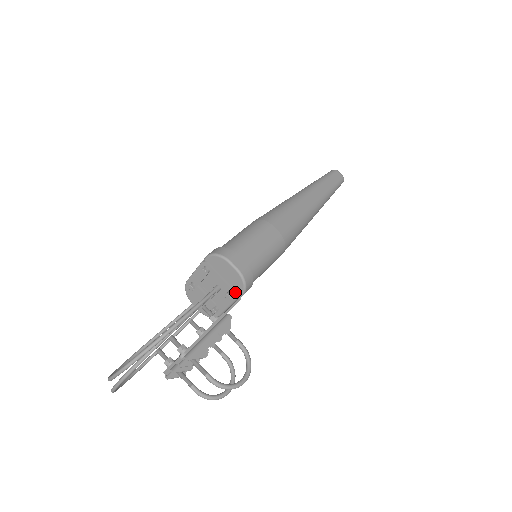
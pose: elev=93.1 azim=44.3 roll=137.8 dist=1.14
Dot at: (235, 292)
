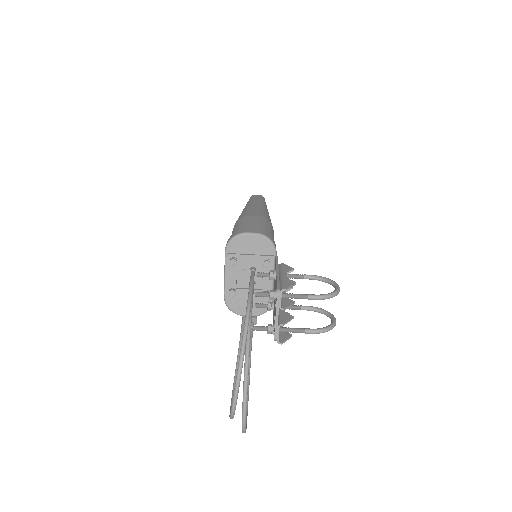
Dot at: (269, 256)
